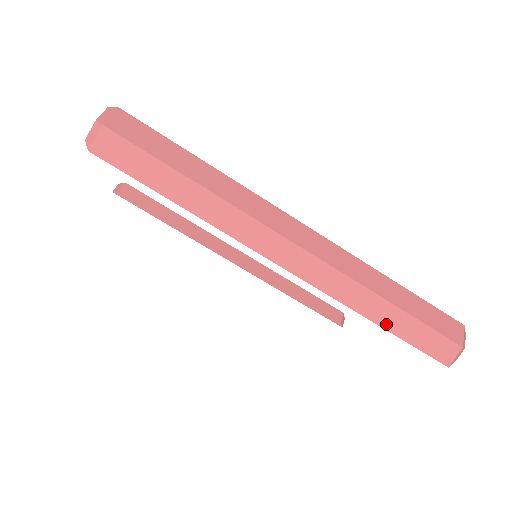
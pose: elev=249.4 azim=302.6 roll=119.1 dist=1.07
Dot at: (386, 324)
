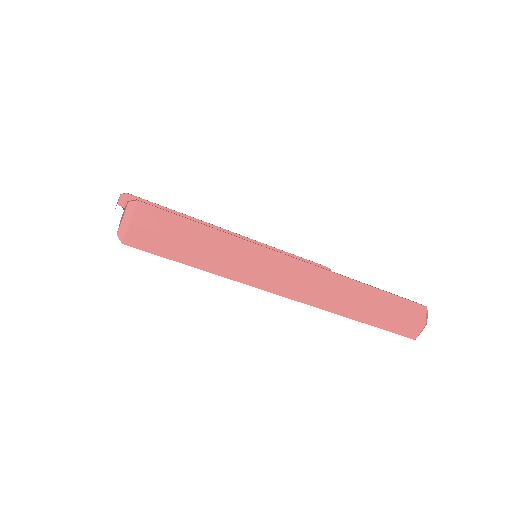
Dot at: (367, 321)
